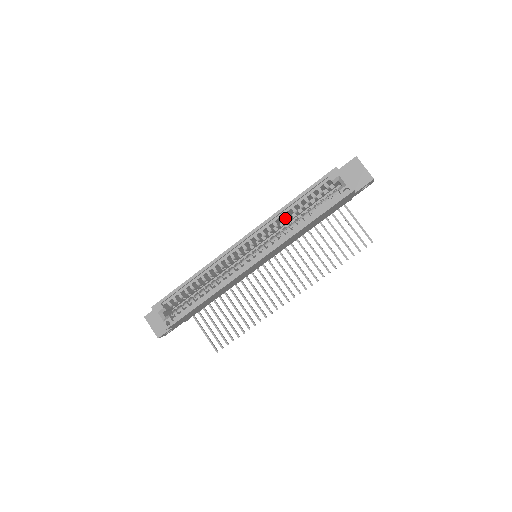
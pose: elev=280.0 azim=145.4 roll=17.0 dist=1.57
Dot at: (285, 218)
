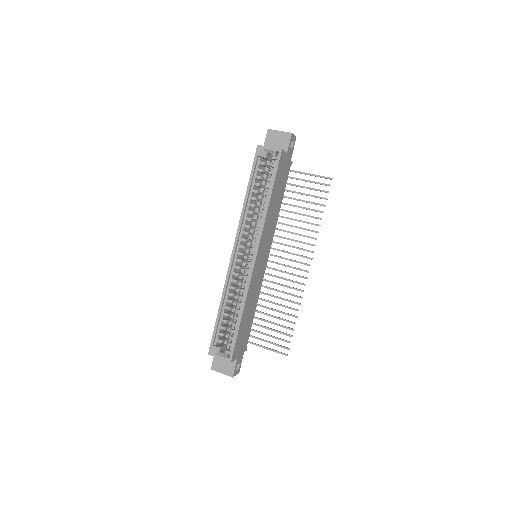
Dot at: occluded
